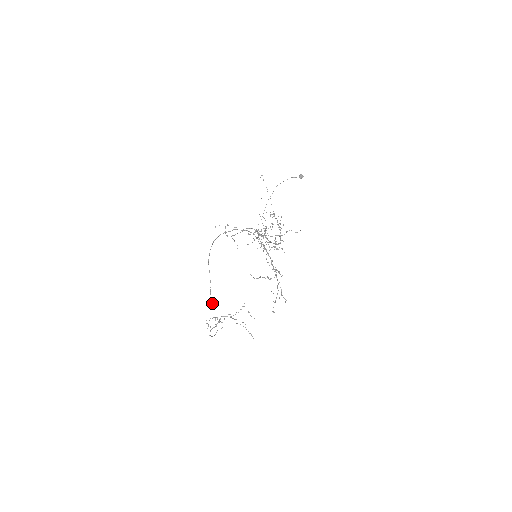
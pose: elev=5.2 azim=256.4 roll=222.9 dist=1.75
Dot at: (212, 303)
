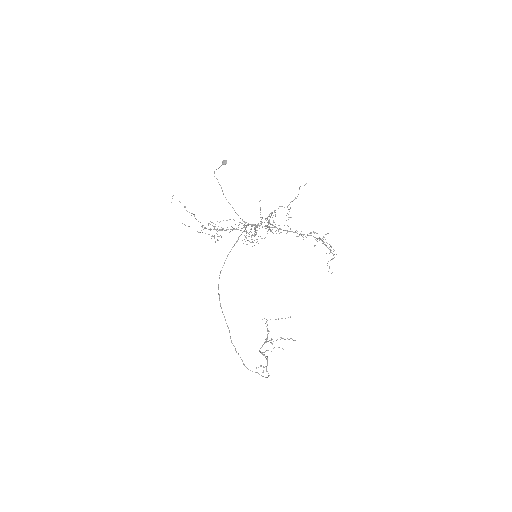
Dot at: (236, 351)
